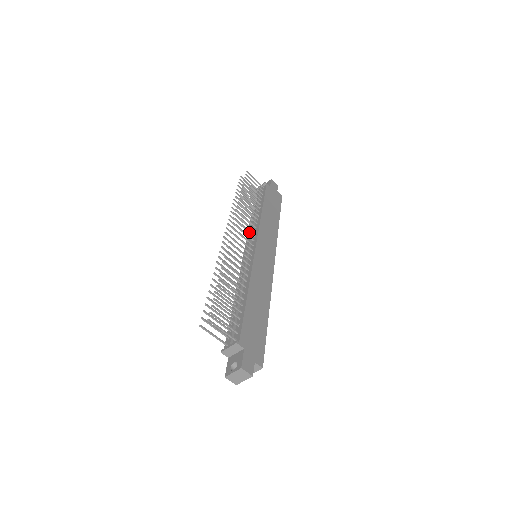
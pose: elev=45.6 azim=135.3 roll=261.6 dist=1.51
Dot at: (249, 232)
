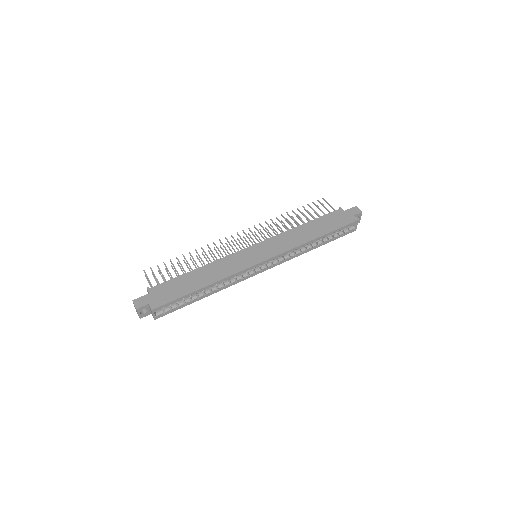
Dot at: (263, 238)
